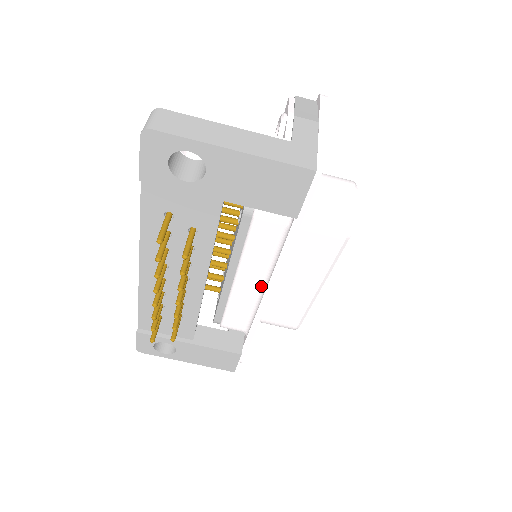
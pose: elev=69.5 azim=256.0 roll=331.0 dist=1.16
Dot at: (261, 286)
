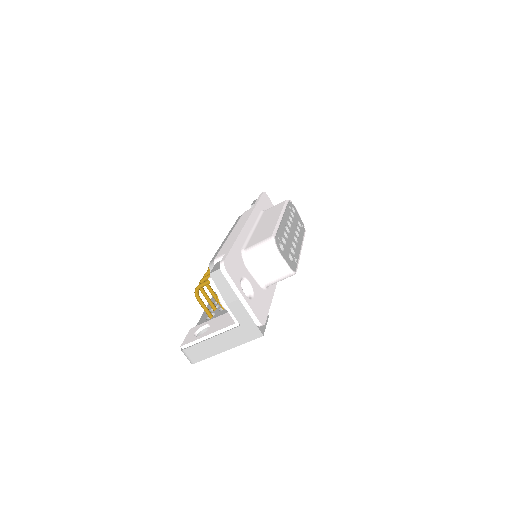
Dot at: occluded
